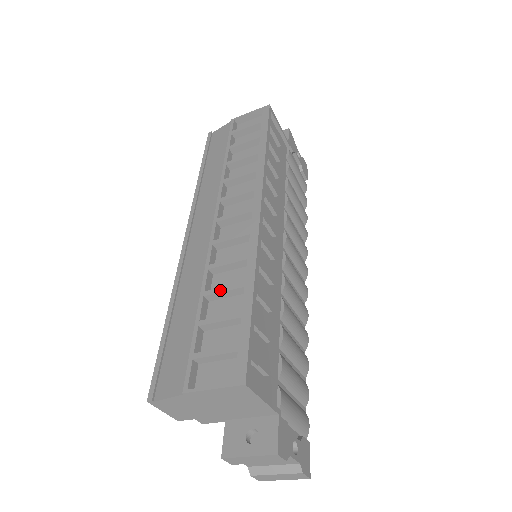
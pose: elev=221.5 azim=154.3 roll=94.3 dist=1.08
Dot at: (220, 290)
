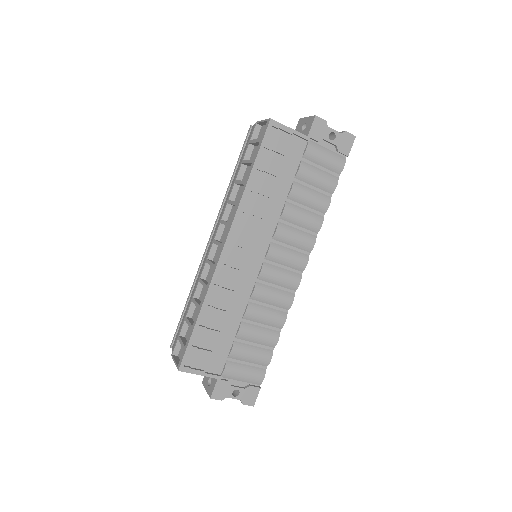
Dot at: (195, 303)
